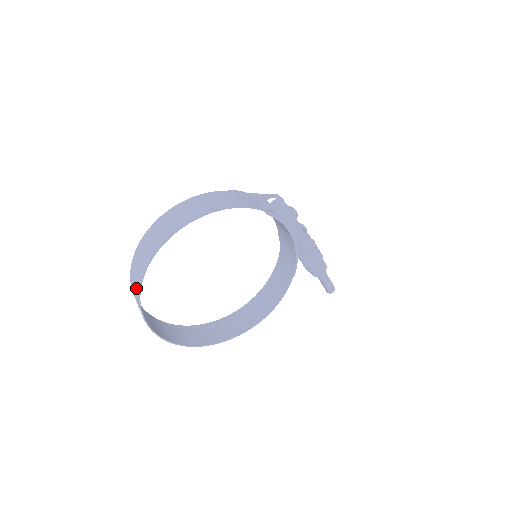
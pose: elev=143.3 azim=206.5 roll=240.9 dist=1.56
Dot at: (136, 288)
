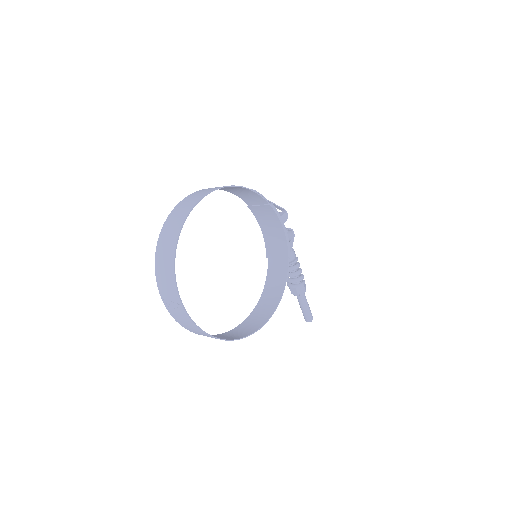
Dot at: (169, 247)
